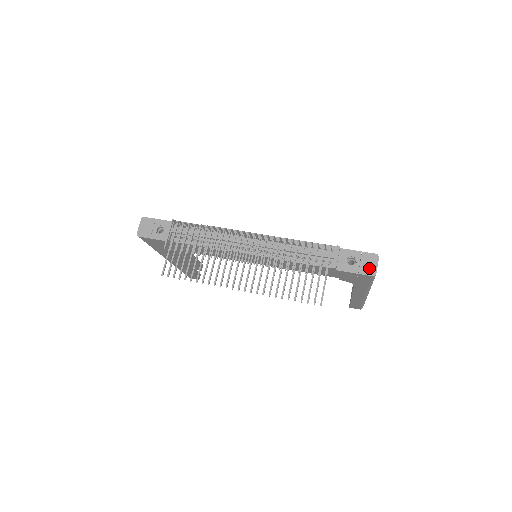
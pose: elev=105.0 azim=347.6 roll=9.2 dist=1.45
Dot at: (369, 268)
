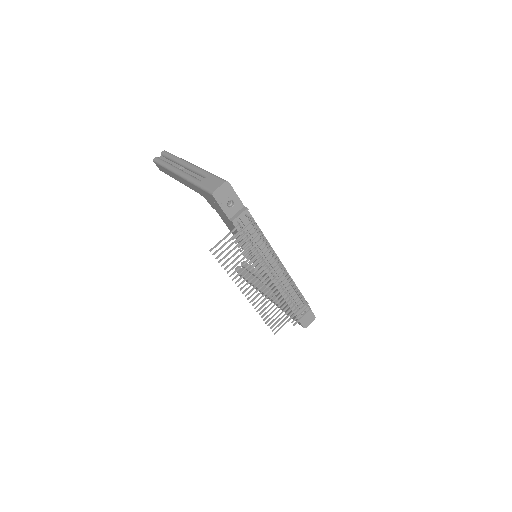
Dot at: (306, 323)
